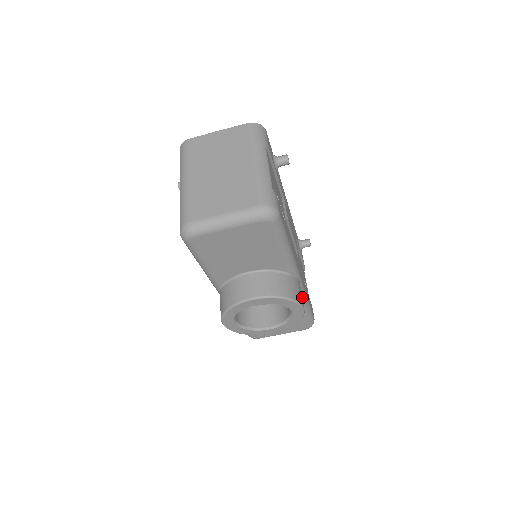
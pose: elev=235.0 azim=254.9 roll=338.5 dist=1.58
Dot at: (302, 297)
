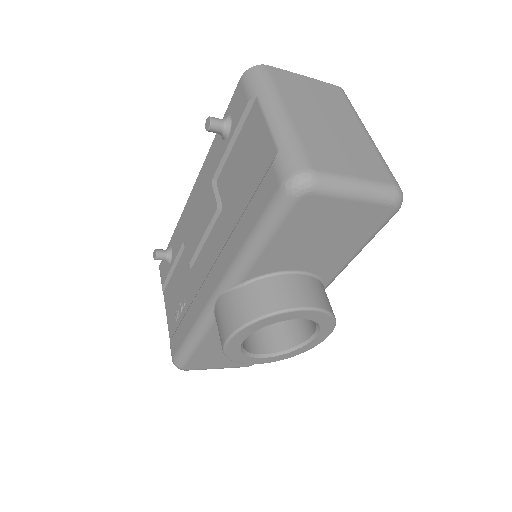
Dot at: occluded
